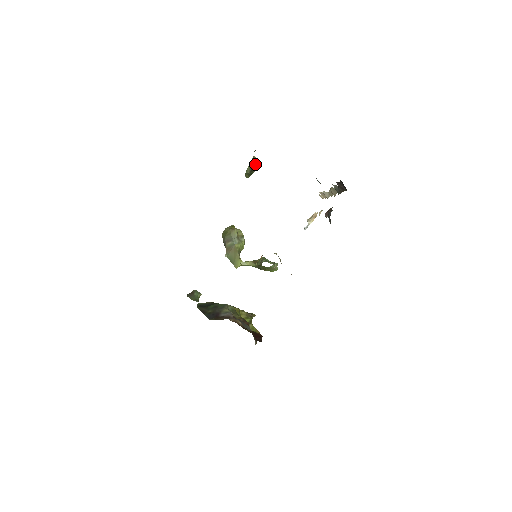
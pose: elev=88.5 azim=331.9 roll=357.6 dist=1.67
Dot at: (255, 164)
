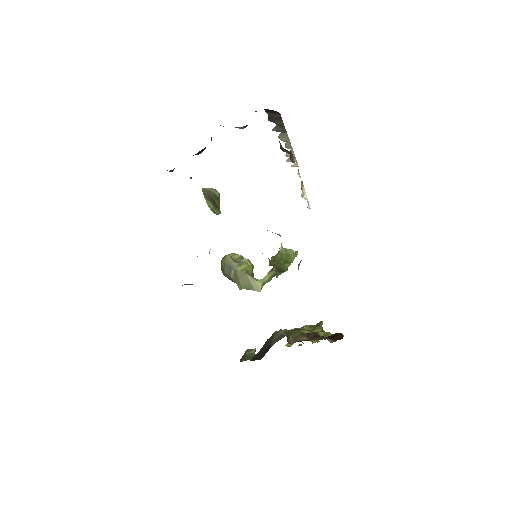
Dot at: (211, 194)
